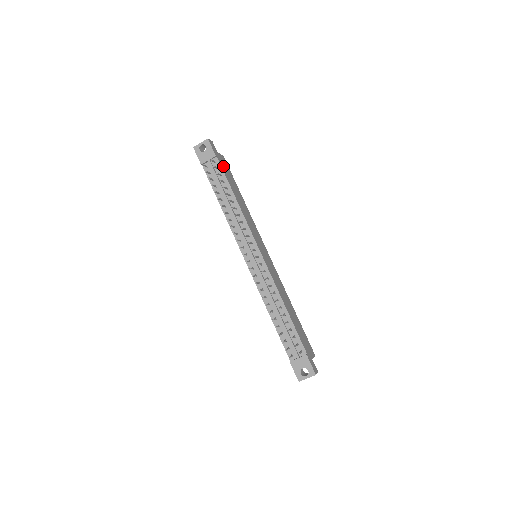
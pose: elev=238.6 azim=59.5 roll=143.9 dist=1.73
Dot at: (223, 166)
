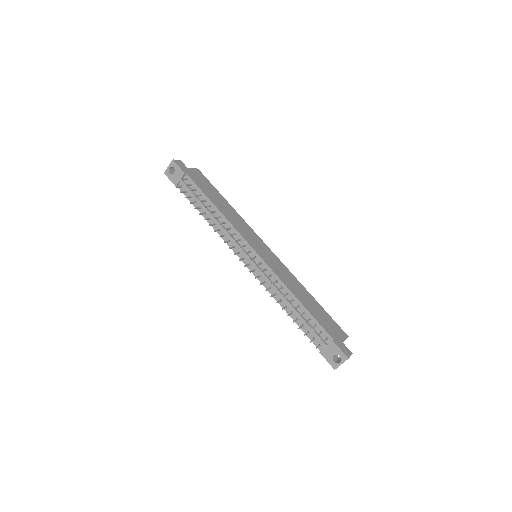
Dot at: (197, 180)
